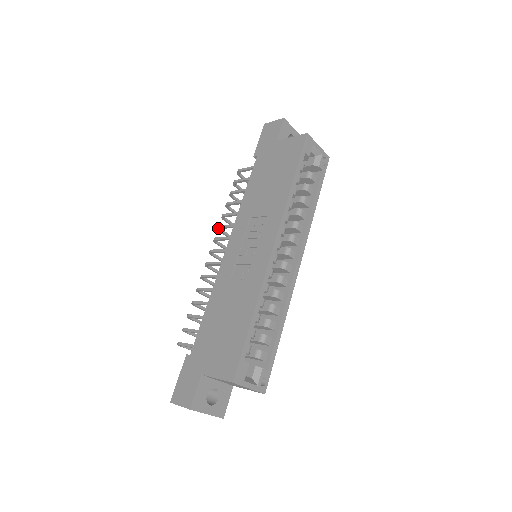
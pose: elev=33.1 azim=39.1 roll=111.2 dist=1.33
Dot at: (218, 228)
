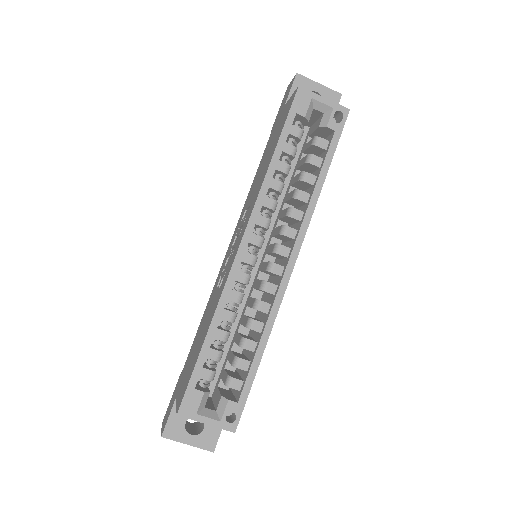
Dot at: occluded
